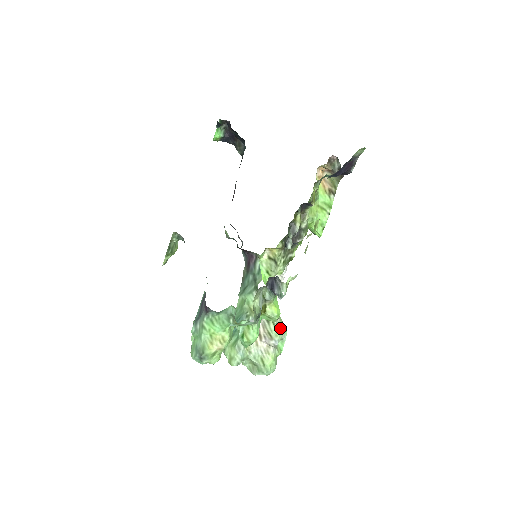
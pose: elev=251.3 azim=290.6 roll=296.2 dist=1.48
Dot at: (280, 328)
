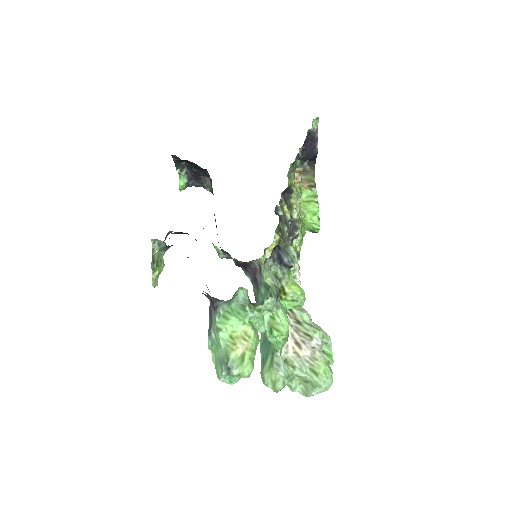
Dot at: occluded
